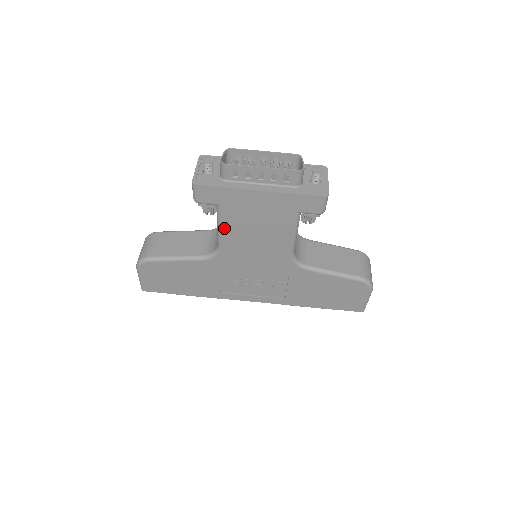
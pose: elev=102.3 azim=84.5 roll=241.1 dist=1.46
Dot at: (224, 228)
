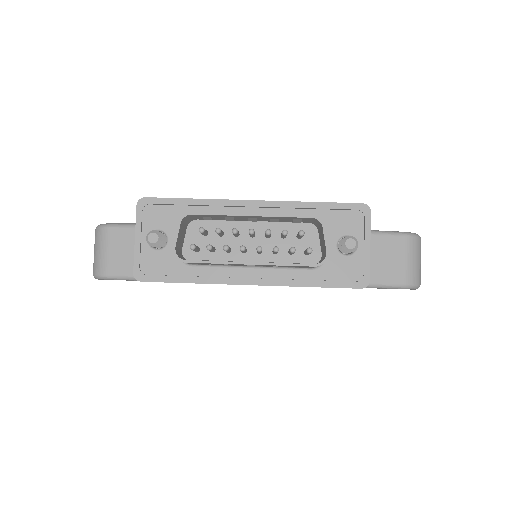
Dot at: occluded
